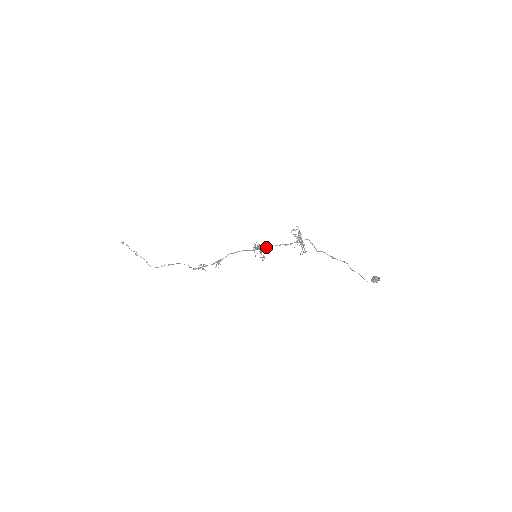
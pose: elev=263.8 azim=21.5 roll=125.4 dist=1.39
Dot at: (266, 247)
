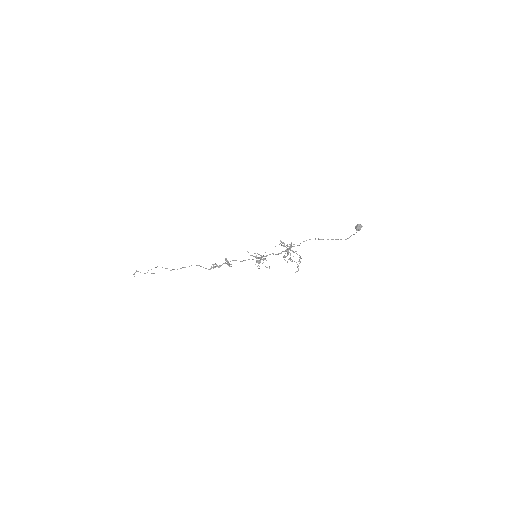
Dot at: occluded
